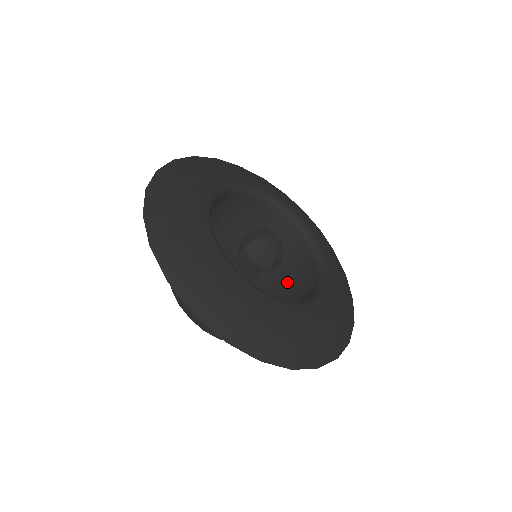
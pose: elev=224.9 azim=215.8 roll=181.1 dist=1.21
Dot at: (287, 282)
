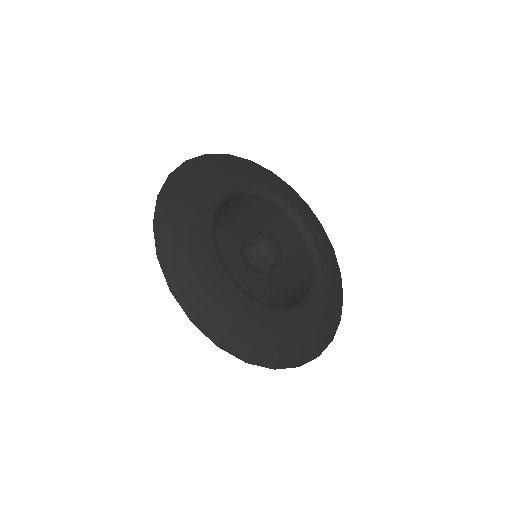
Dot at: occluded
